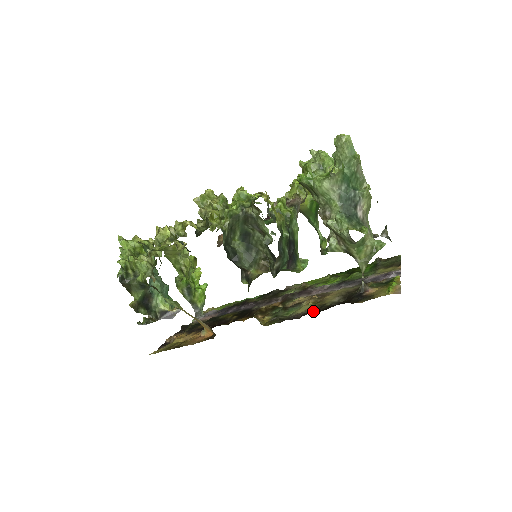
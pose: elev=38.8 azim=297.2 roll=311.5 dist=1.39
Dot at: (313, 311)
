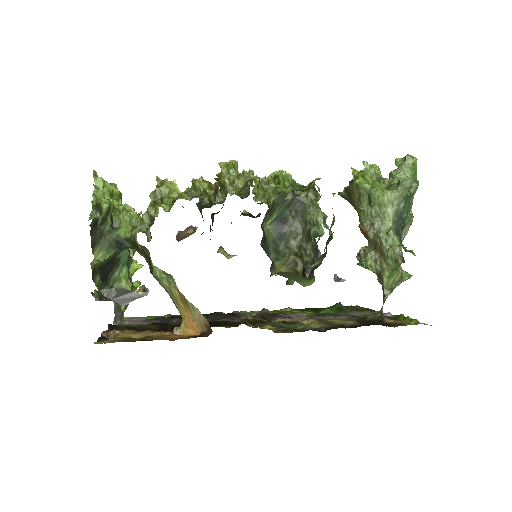
Dot at: (339, 327)
